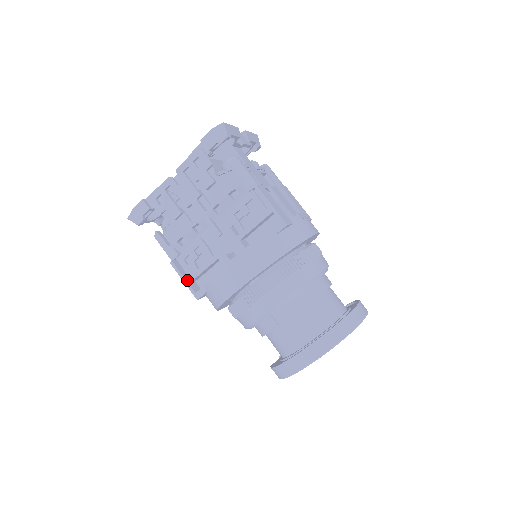
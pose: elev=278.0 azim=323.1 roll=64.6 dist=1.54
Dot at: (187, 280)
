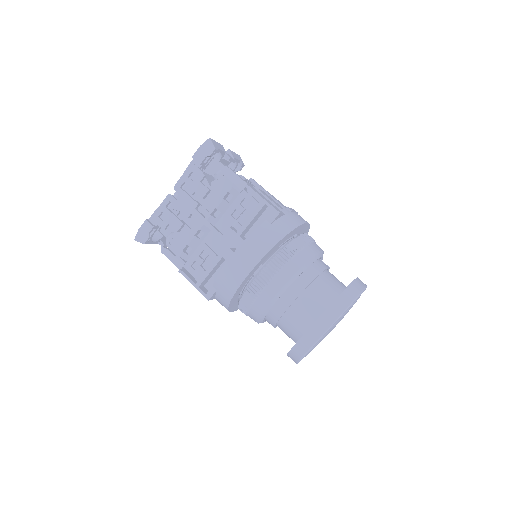
Dot at: (196, 284)
